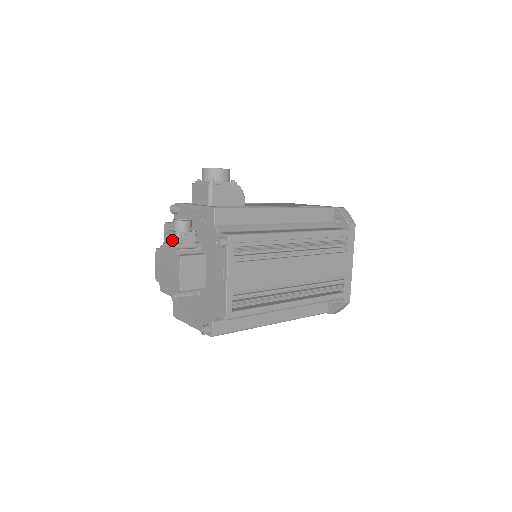
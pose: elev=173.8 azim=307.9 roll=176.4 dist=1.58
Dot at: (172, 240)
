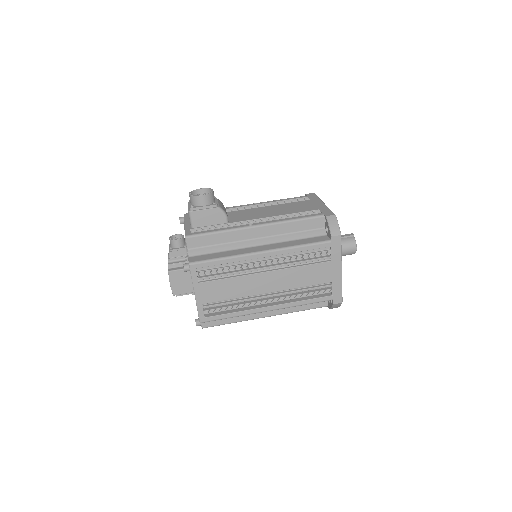
Dot at: (168, 254)
